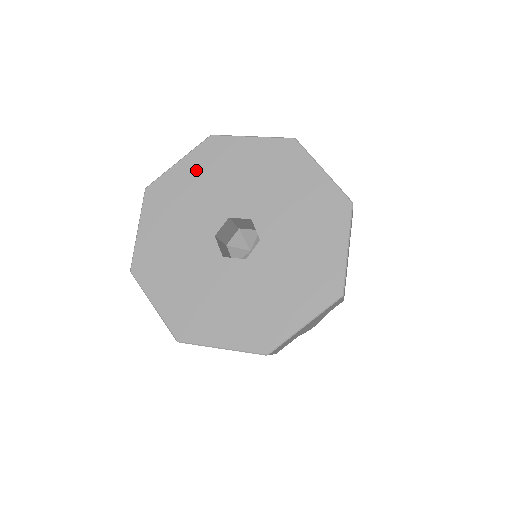
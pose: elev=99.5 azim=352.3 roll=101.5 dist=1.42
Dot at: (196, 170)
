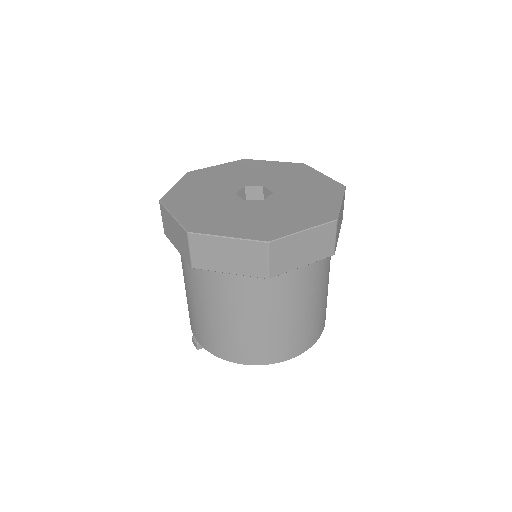
Dot at: (277, 167)
